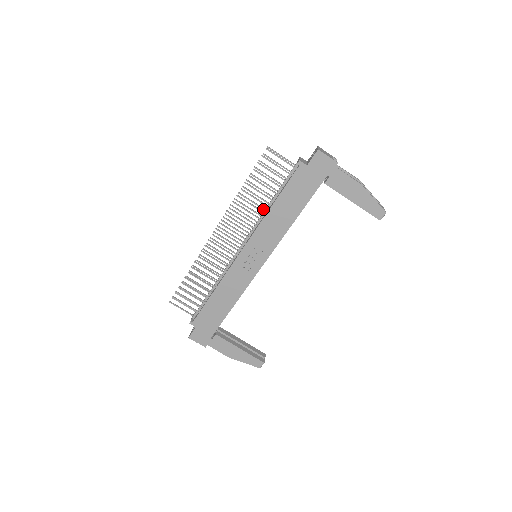
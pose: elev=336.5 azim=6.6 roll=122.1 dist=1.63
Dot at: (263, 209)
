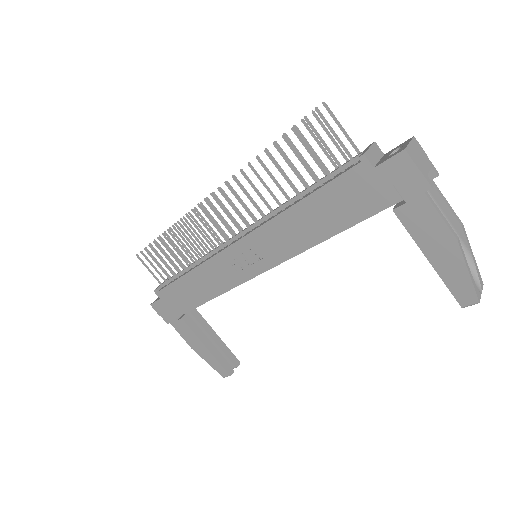
Dot at: (286, 198)
